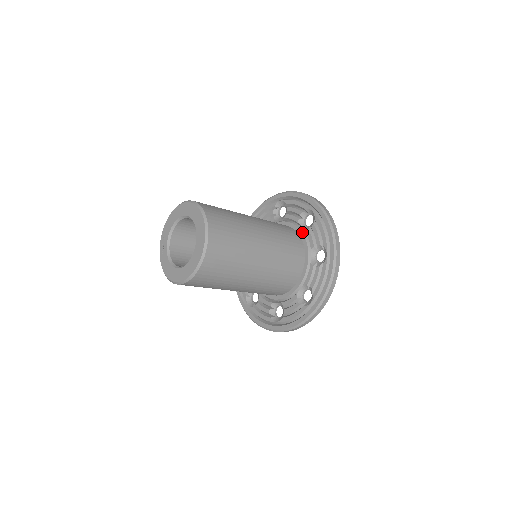
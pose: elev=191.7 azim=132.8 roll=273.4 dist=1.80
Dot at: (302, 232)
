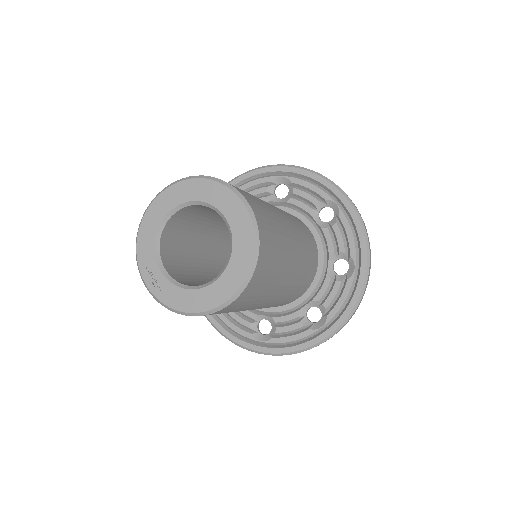
Dot at: (284, 206)
